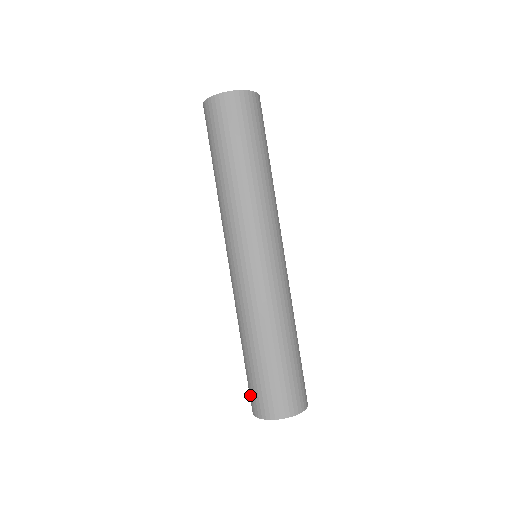
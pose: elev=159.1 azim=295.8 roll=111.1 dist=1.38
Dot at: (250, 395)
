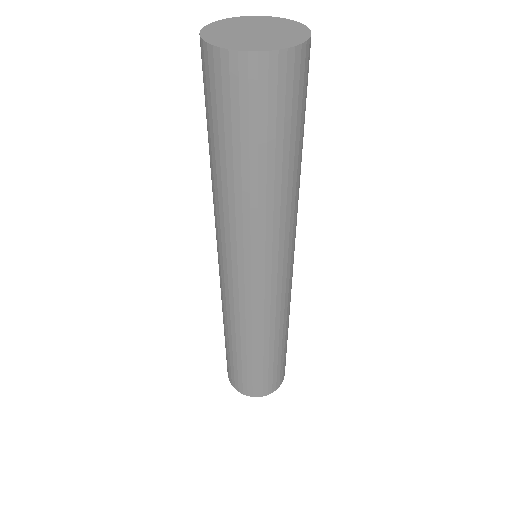
Dot at: occluded
